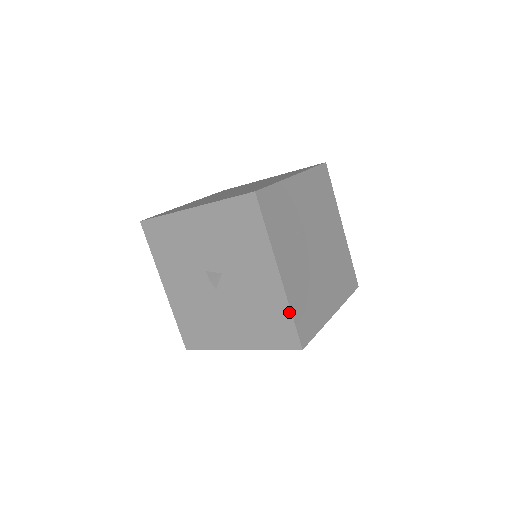
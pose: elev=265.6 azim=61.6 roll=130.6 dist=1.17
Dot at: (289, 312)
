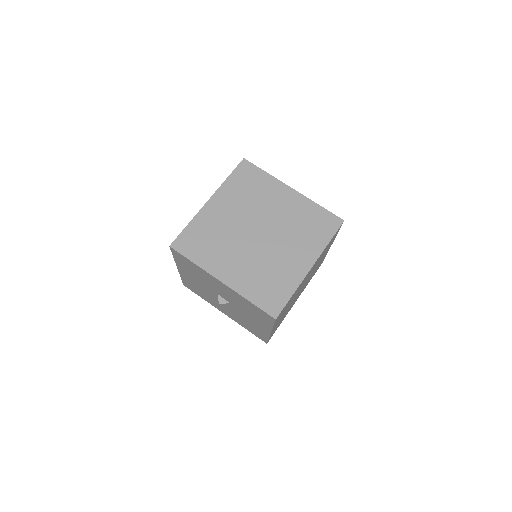
Dot at: (267, 338)
